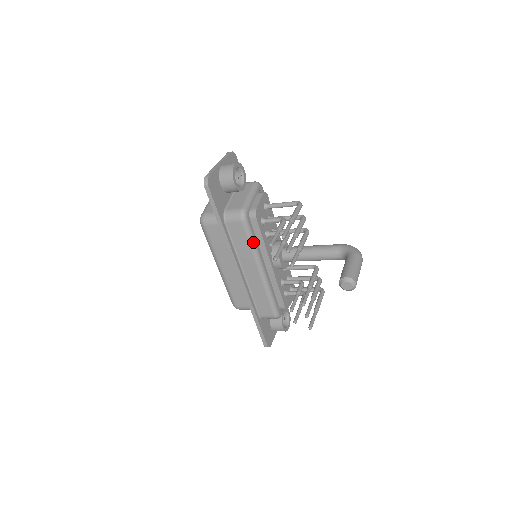
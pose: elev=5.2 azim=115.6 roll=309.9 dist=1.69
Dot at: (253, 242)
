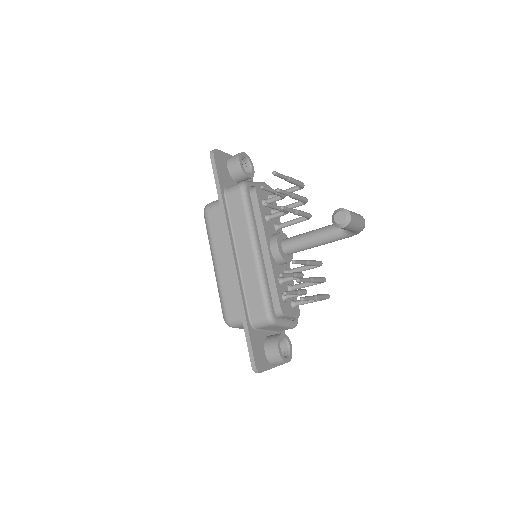
Dot at: (250, 214)
